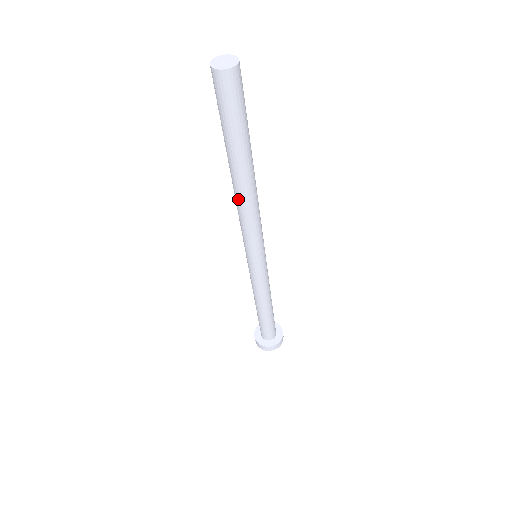
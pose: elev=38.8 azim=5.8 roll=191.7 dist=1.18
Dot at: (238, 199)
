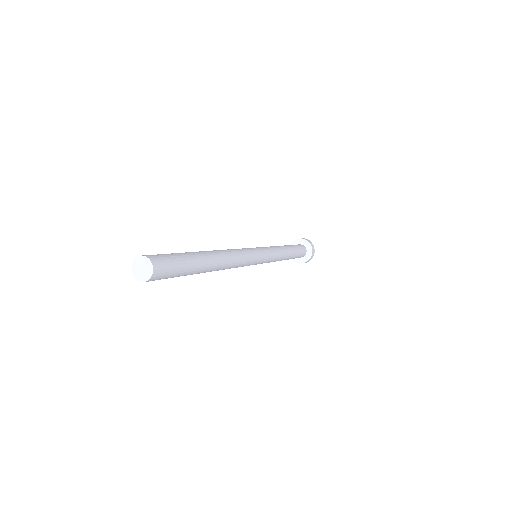
Dot at: occluded
